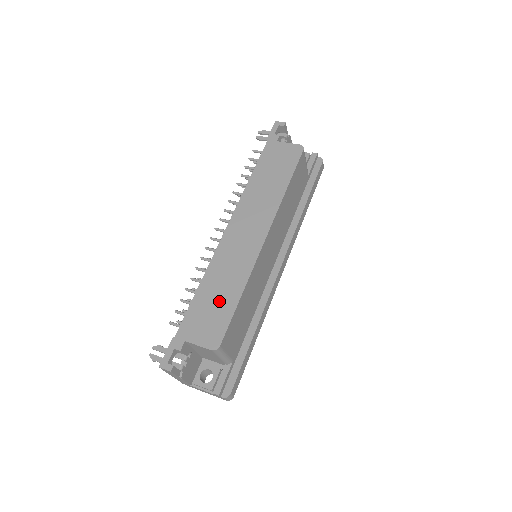
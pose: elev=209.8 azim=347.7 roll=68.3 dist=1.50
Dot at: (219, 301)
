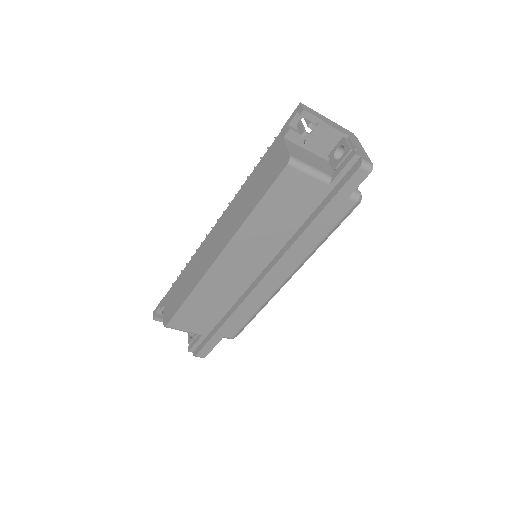
Dot at: (181, 291)
